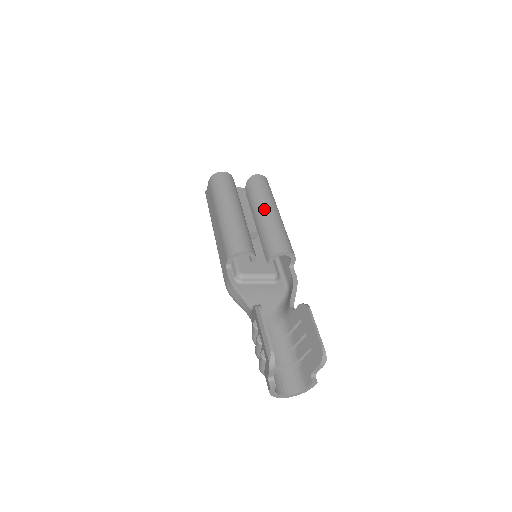
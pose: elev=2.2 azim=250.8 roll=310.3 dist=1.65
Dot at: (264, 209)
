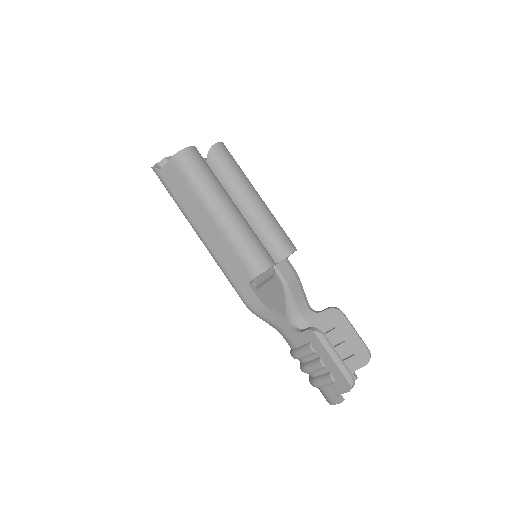
Dot at: (250, 196)
